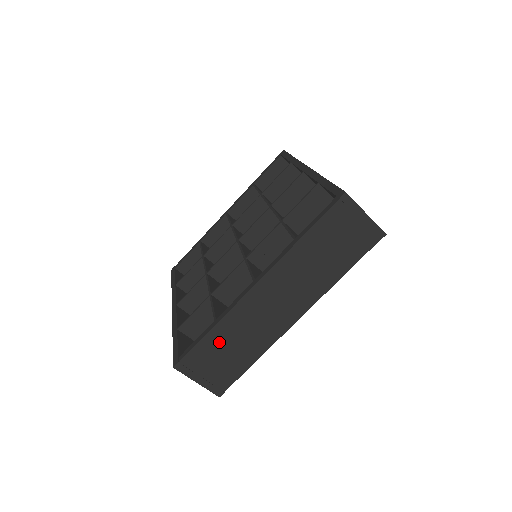
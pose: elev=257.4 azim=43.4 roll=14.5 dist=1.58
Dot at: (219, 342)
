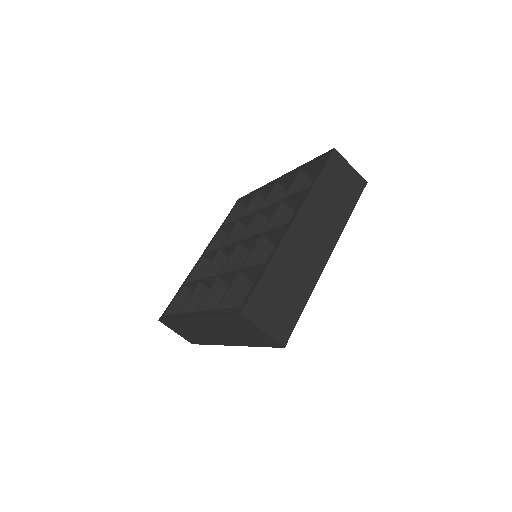
Dot at: (274, 282)
